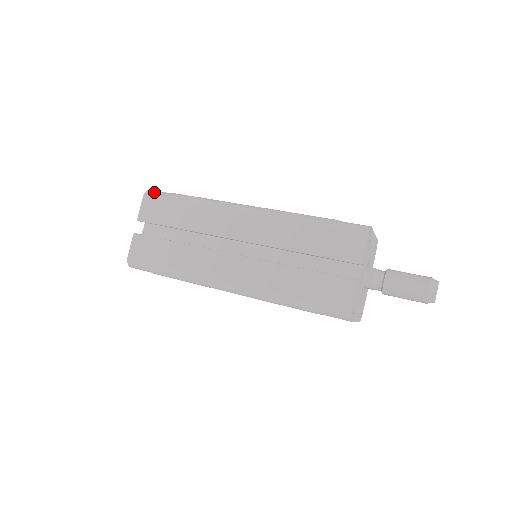
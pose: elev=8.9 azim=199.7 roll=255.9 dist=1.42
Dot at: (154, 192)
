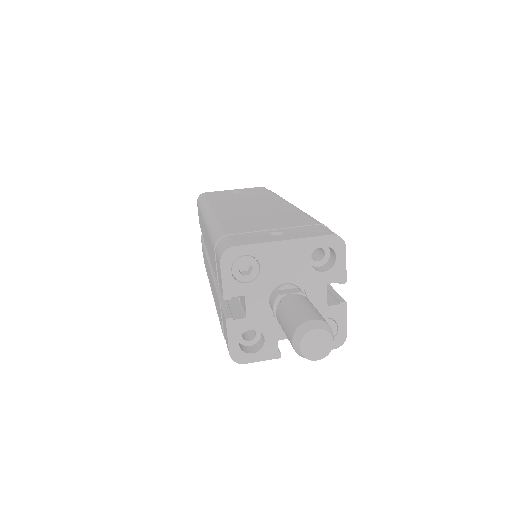
Dot at: (199, 197)
